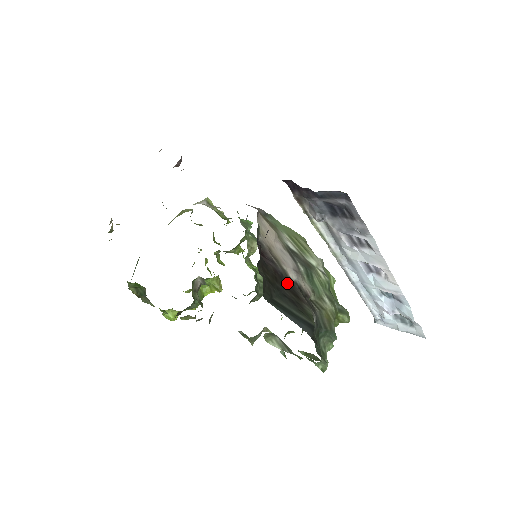
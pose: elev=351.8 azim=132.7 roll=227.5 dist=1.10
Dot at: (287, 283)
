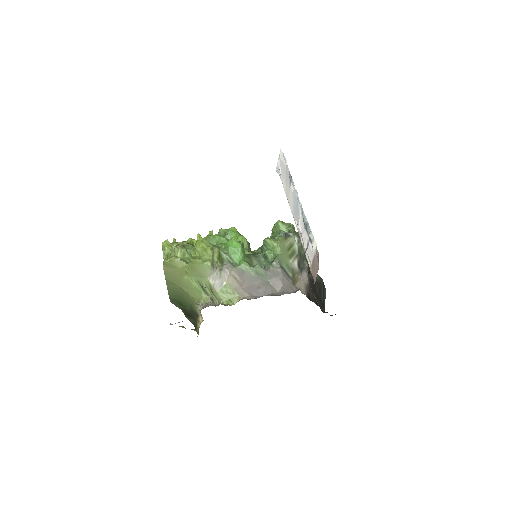
Dot at: (312, 285)
